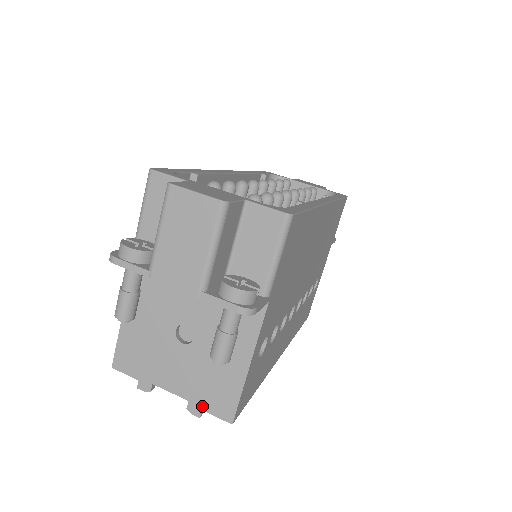
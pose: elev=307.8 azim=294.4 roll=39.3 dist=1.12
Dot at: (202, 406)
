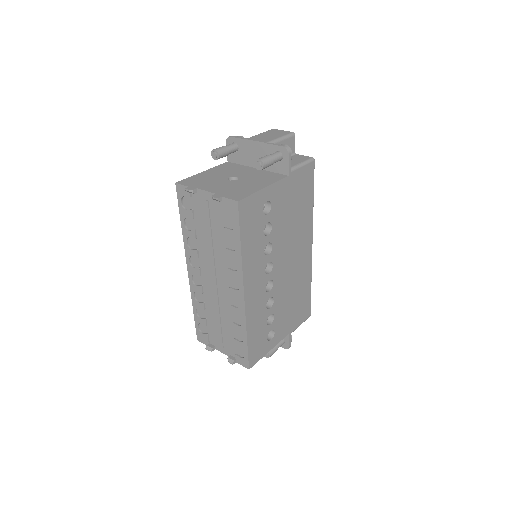
Dot at: (223, 195)
